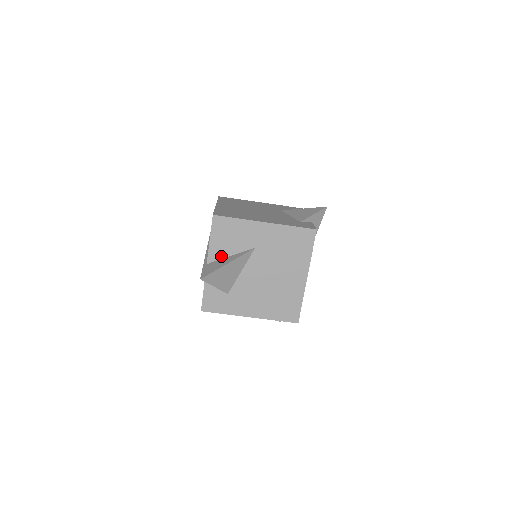
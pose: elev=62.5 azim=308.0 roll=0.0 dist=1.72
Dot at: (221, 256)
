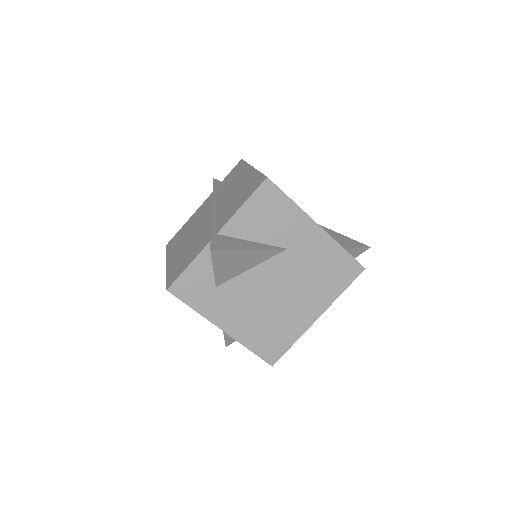
Dot at: (241, 234)
